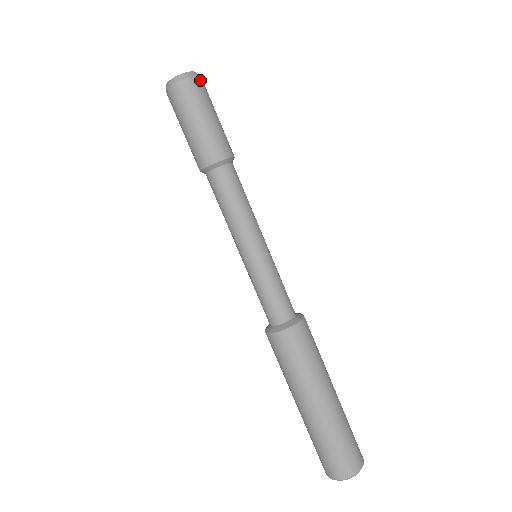
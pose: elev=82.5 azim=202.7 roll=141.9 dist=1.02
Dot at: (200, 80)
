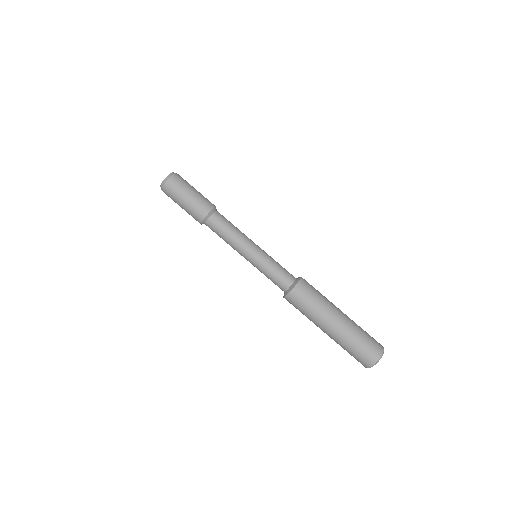
Dot at: occluded
